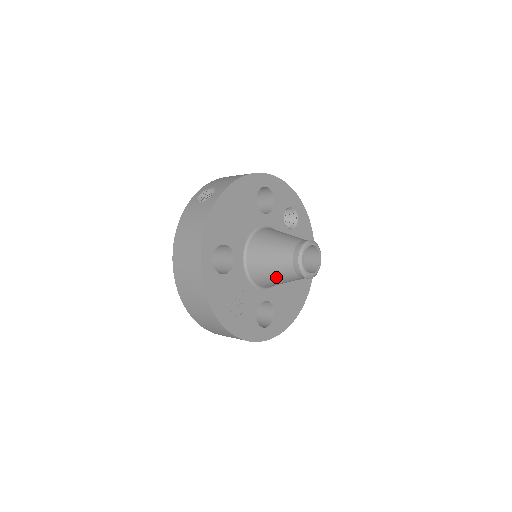
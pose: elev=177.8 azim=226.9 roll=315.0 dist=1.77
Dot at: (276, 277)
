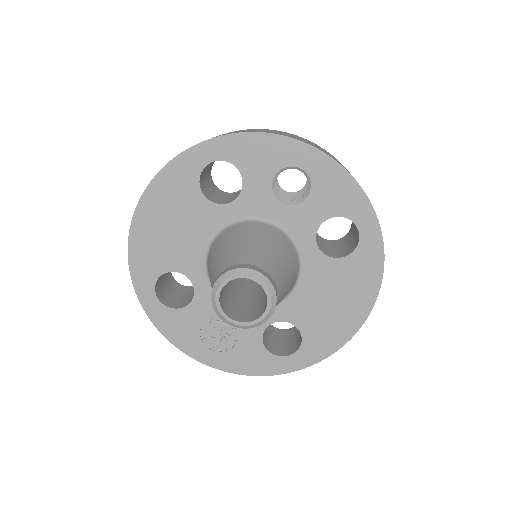
Dot at: occluded
